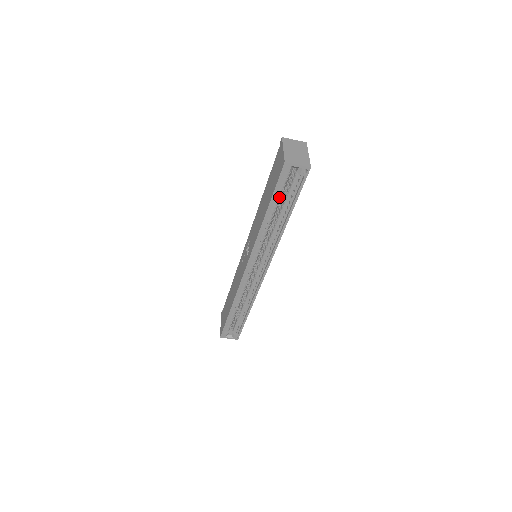
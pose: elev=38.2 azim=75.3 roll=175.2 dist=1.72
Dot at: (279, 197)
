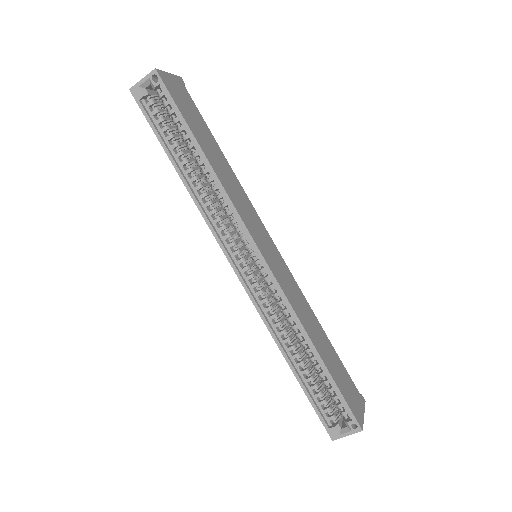
Dot at: (170, 137)
